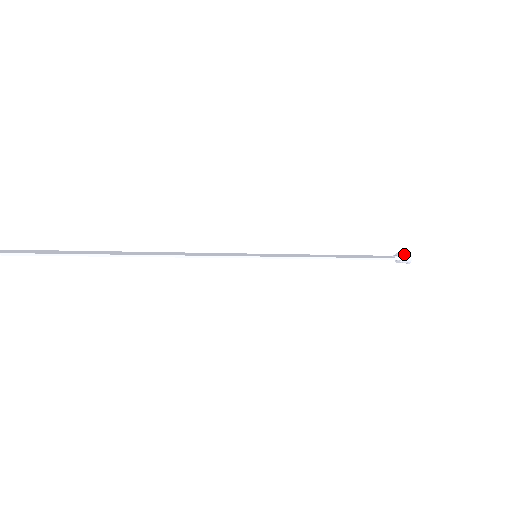
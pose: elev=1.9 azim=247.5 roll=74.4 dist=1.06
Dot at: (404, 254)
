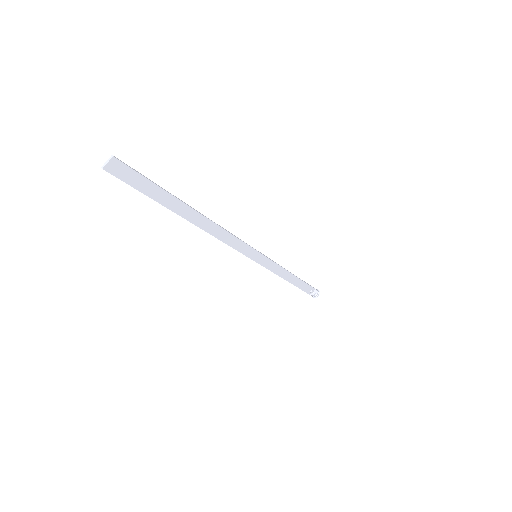
Dot at: occluded
